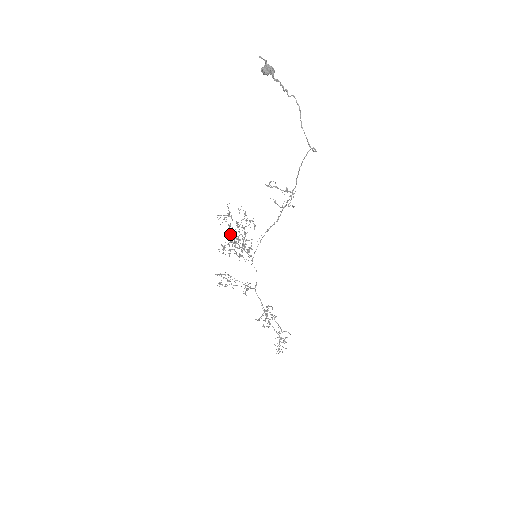
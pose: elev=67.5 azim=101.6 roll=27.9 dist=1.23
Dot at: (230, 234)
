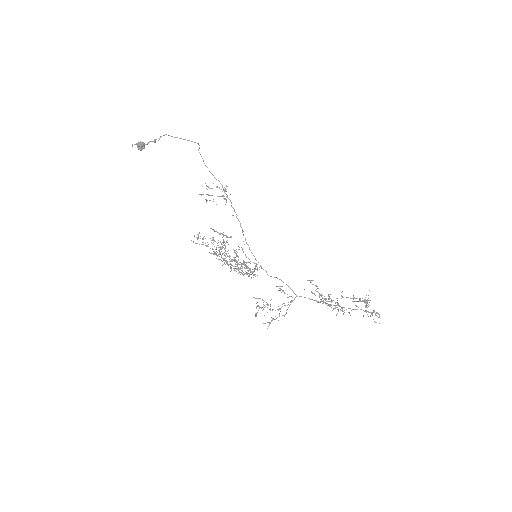
Dot at: occluded
